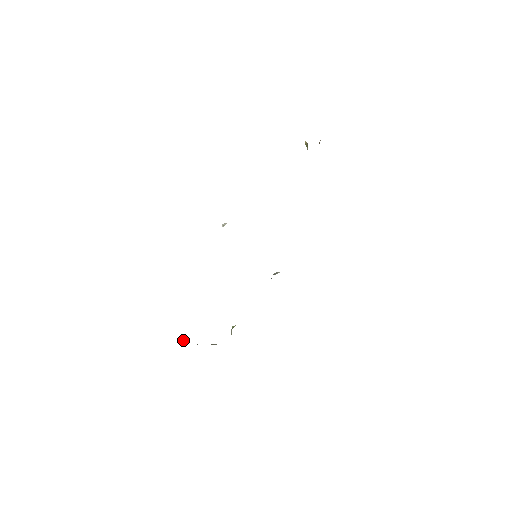
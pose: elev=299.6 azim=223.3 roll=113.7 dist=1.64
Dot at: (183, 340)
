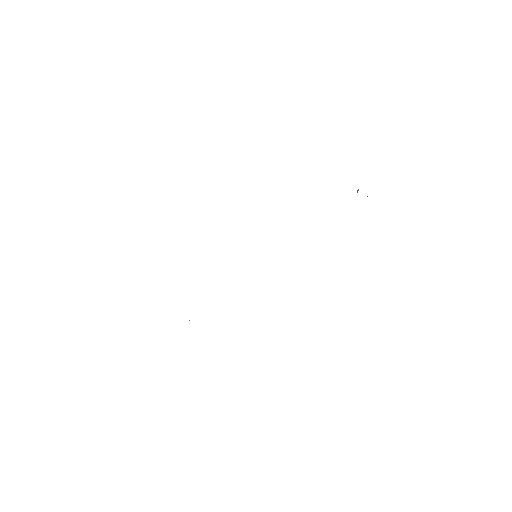
Dot at: occluded
